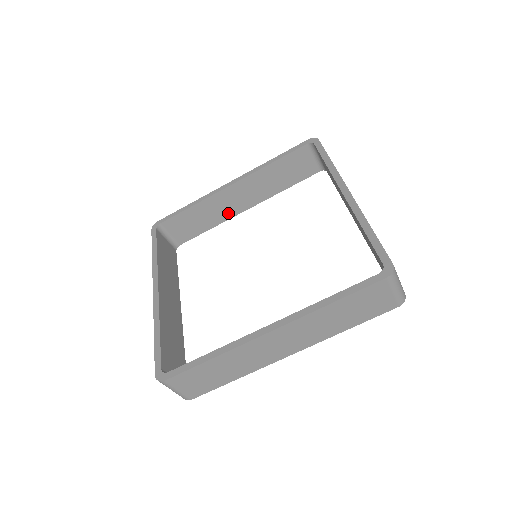
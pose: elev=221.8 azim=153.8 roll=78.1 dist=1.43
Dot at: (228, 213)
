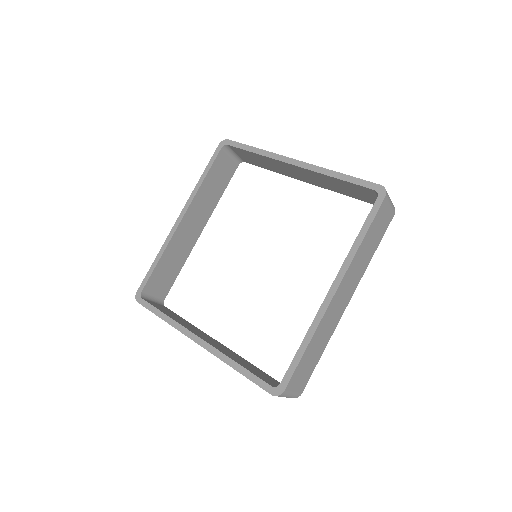
Dot at: (288, 174)
